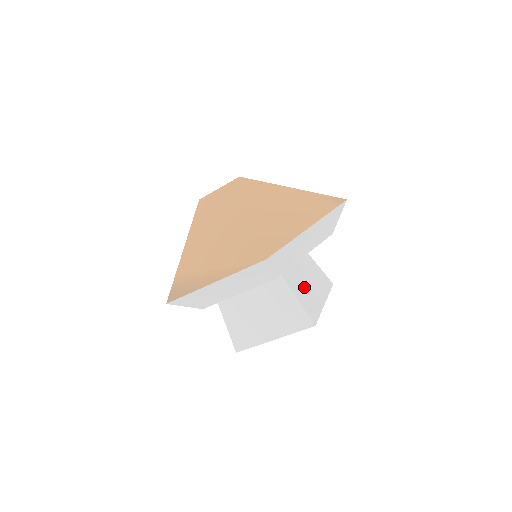
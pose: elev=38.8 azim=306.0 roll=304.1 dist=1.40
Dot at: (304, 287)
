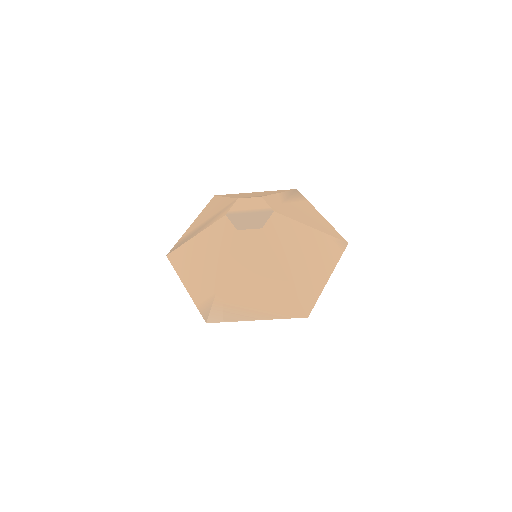
Dot at: occluded
